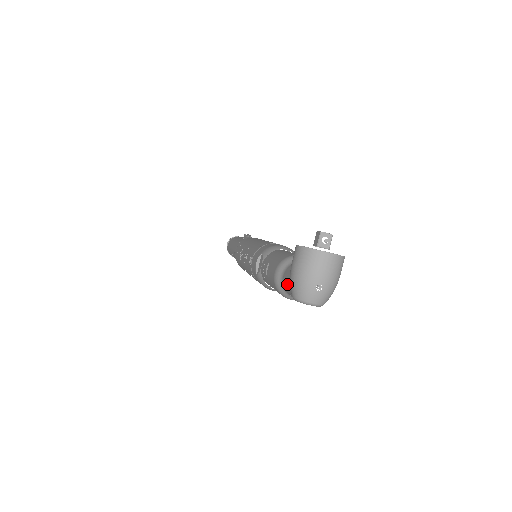
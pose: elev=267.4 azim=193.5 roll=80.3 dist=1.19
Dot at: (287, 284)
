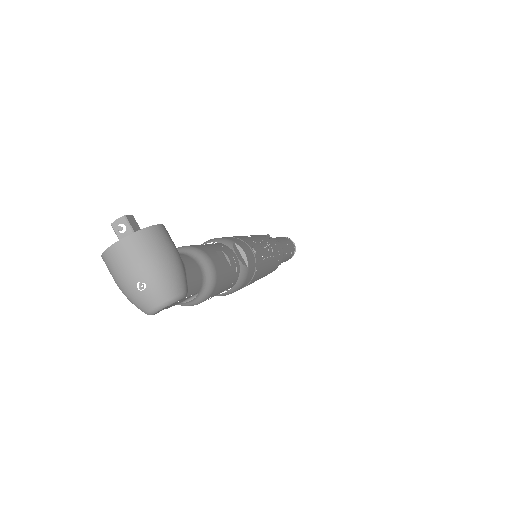
Dot at: occluded
